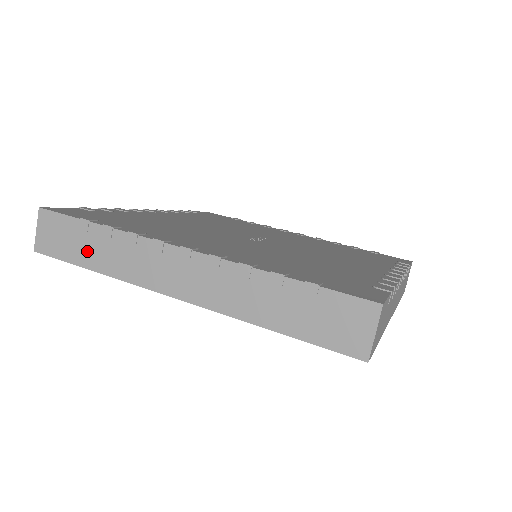
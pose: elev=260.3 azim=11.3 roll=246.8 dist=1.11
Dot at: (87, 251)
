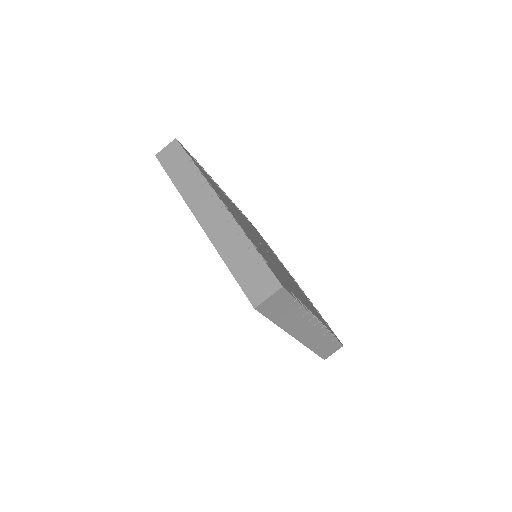
Dot at: (179, 172)
